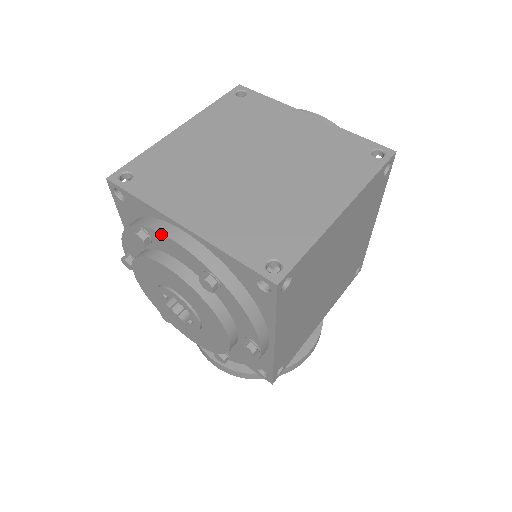
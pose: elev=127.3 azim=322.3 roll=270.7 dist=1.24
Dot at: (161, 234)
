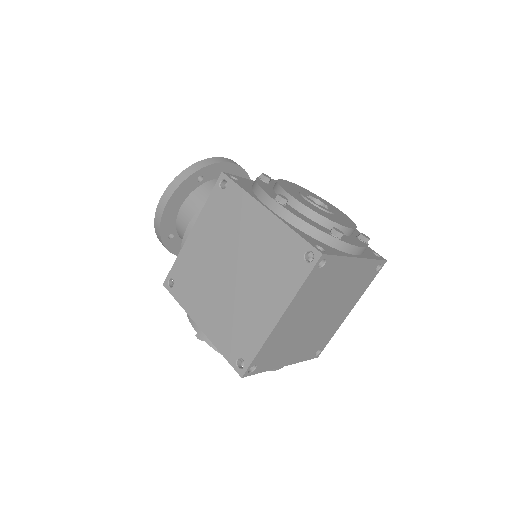
Dot at: occluded
